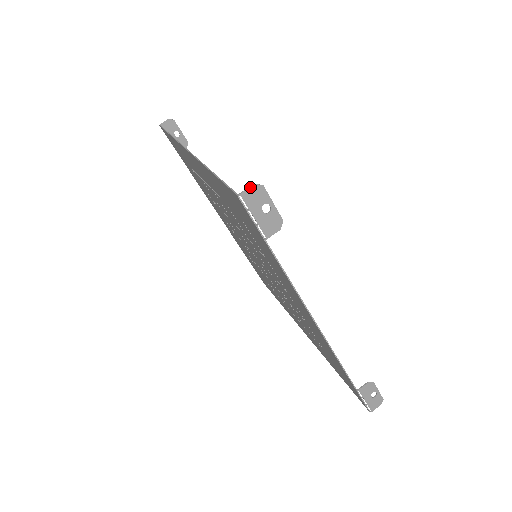
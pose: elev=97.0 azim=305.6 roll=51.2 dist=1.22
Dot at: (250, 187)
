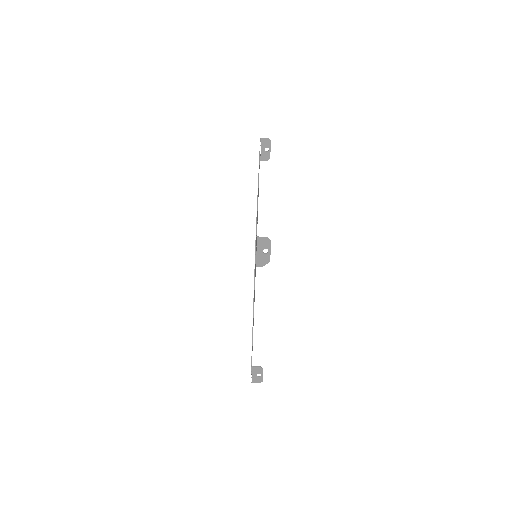
Dot at: (264, 237)
